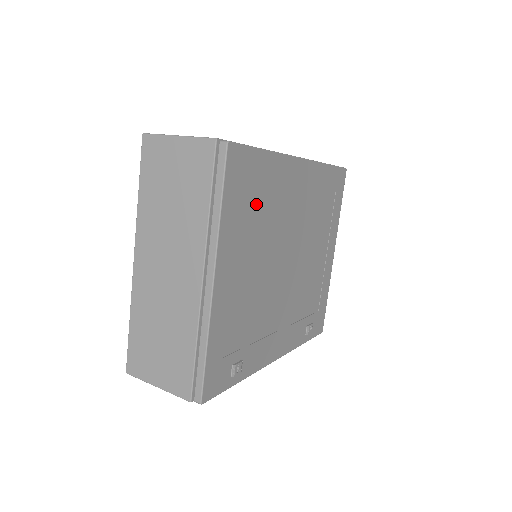
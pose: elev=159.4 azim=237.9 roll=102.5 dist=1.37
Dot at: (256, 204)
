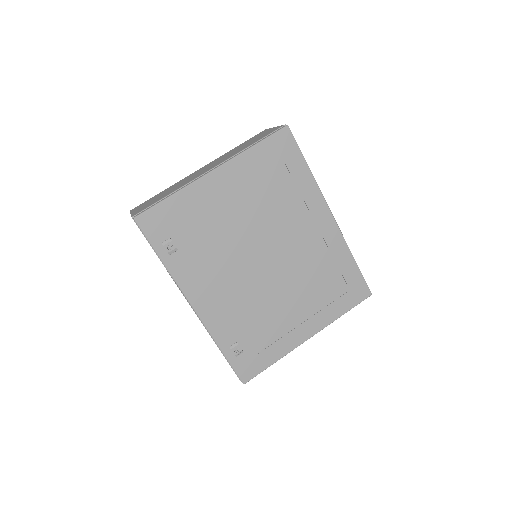
Dot at: (276, 183)
